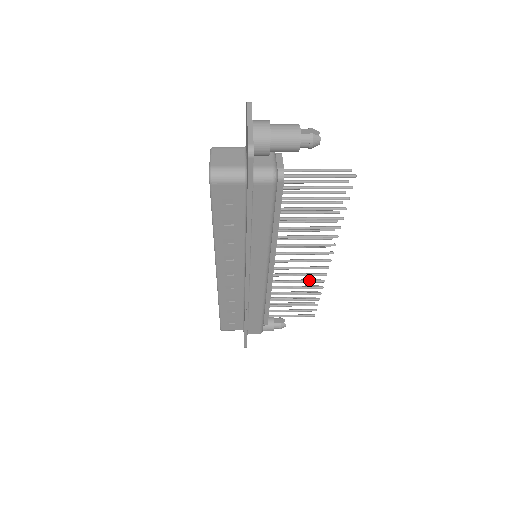
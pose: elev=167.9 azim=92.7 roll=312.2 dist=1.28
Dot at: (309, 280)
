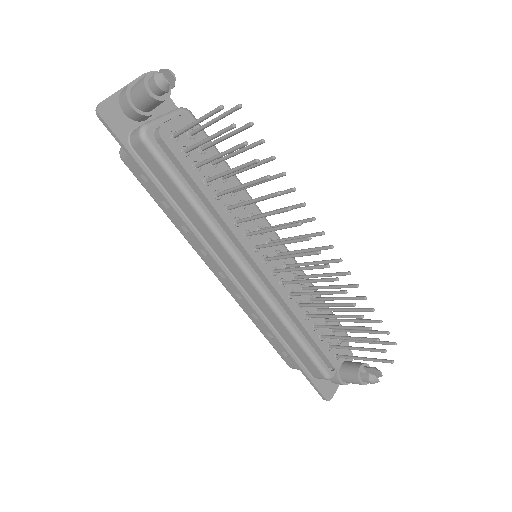
Dot at: (328, 291)
